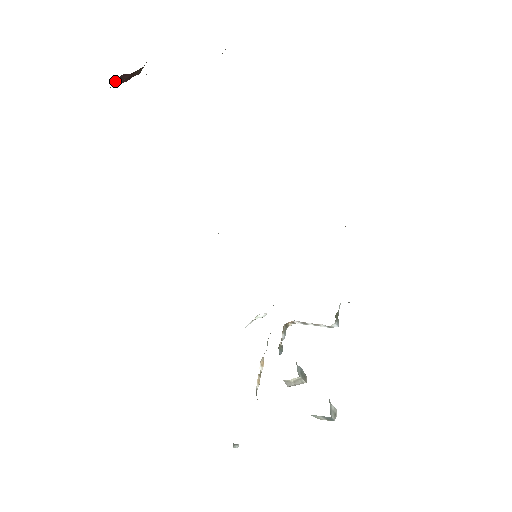
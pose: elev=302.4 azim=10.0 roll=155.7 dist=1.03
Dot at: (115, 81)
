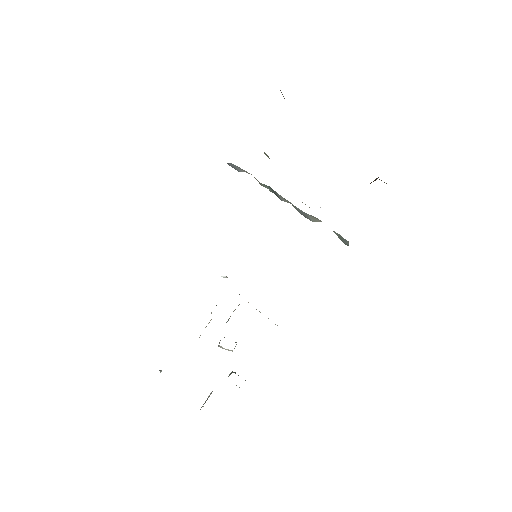
Dot at: occluded
